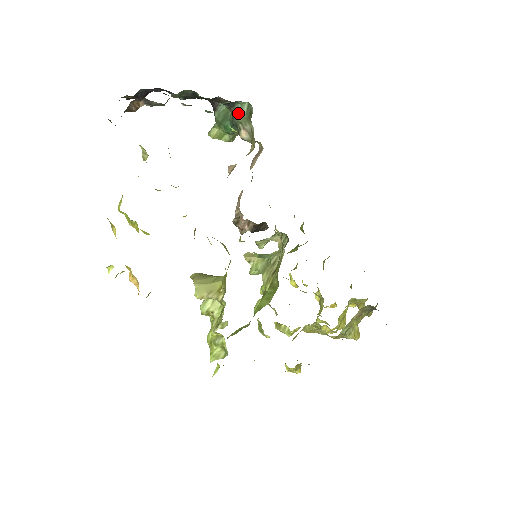
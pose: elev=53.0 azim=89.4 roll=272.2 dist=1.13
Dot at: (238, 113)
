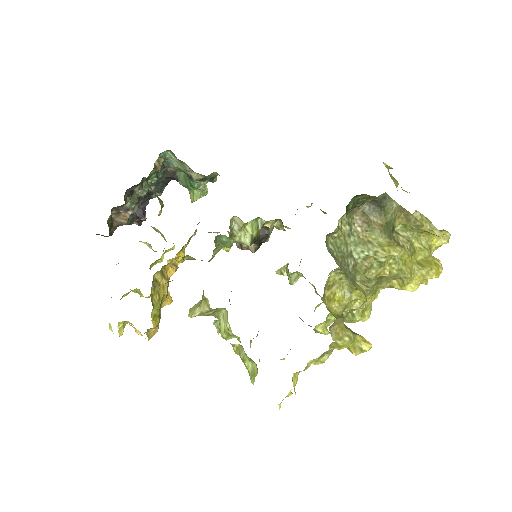
Dot at: (178, 166)
